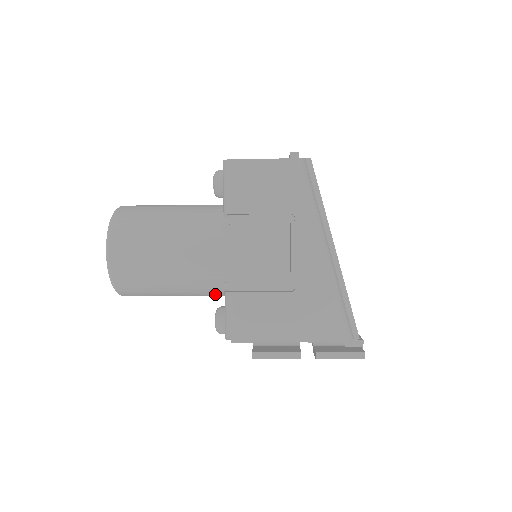
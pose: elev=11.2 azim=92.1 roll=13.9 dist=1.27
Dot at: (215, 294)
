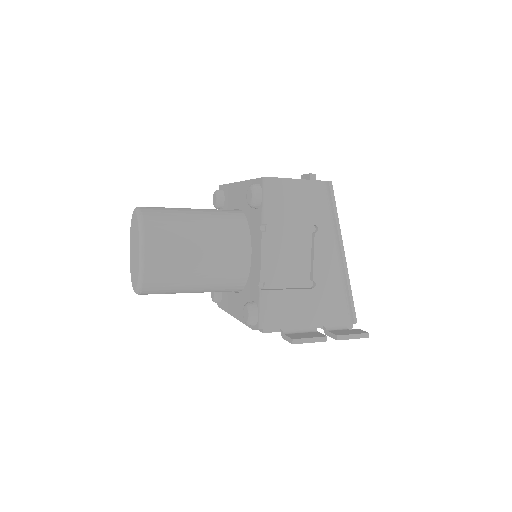
Dot at: (227, 290)
